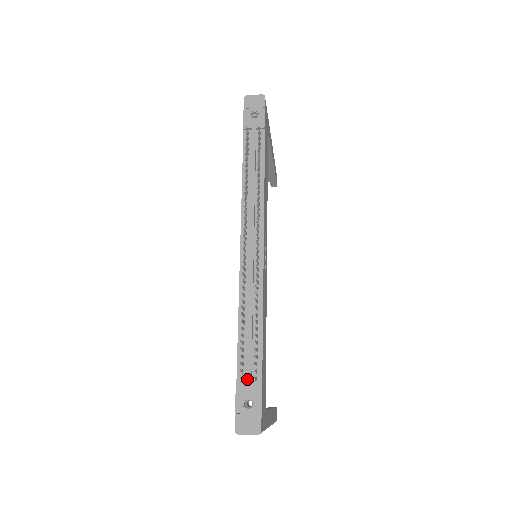
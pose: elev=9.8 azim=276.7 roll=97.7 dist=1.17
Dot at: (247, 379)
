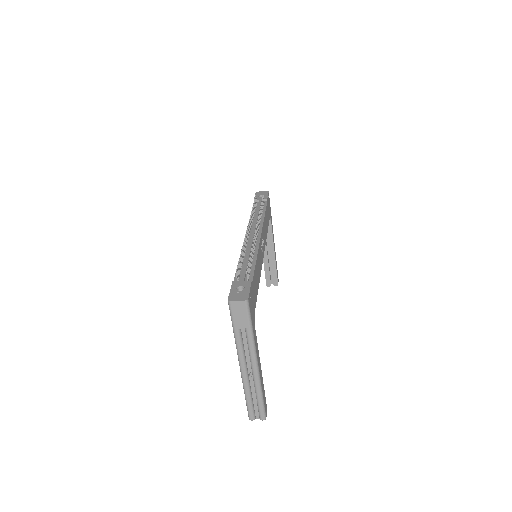
Dot at: (241, 279)
